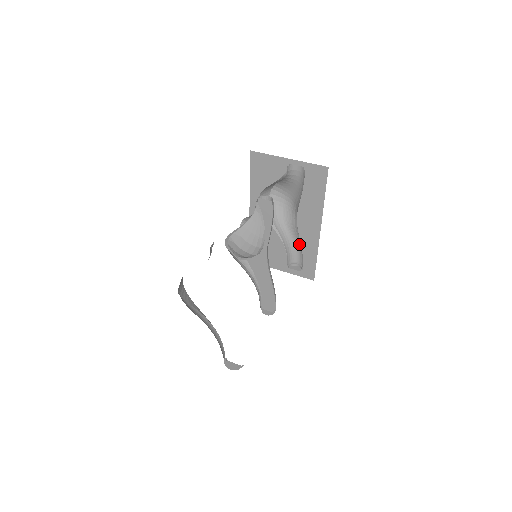
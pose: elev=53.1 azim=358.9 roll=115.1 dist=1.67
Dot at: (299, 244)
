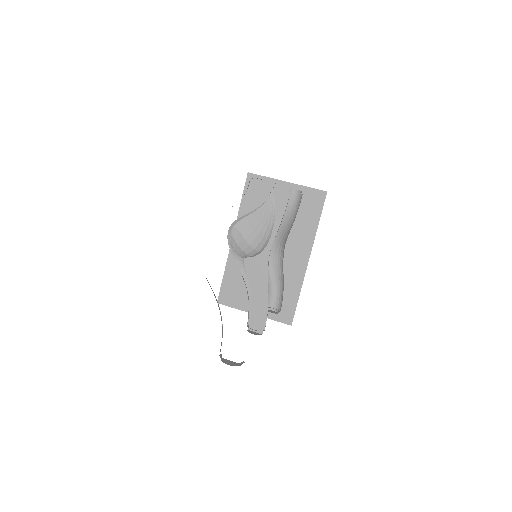
Dot at: (279, 283)
